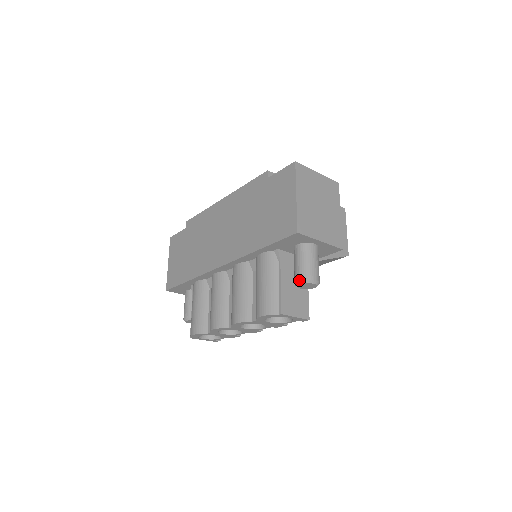
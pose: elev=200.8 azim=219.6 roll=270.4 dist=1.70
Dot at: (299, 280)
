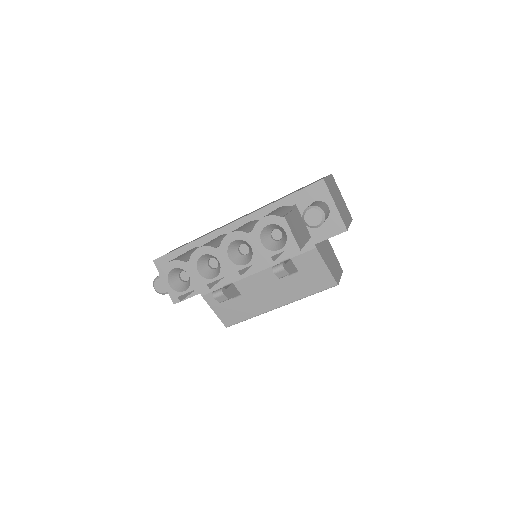
Dot at: (310, 206)
